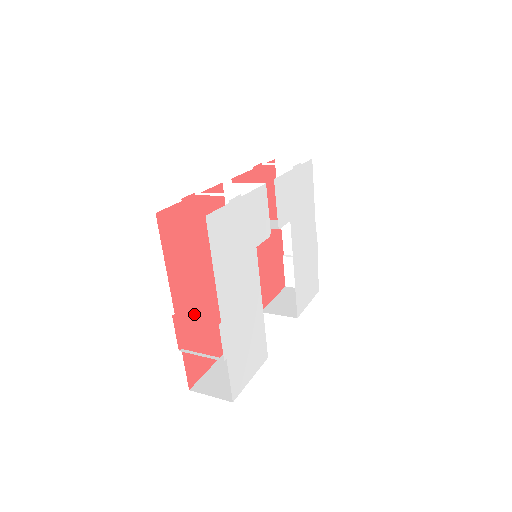
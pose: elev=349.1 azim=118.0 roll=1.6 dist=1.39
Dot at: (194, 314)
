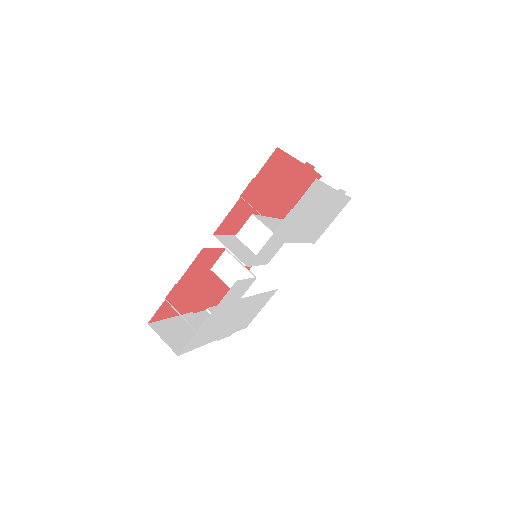
Dot at: (210, 295)
